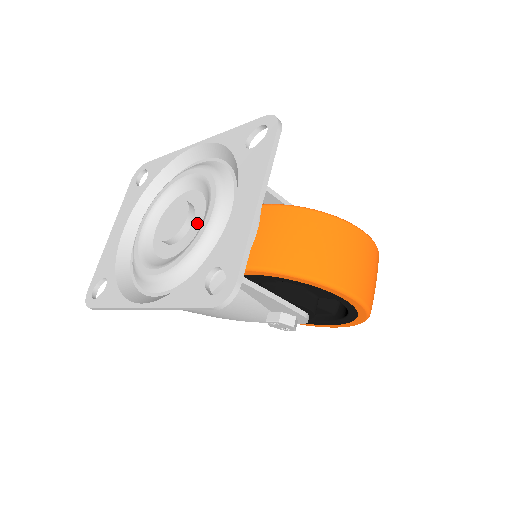
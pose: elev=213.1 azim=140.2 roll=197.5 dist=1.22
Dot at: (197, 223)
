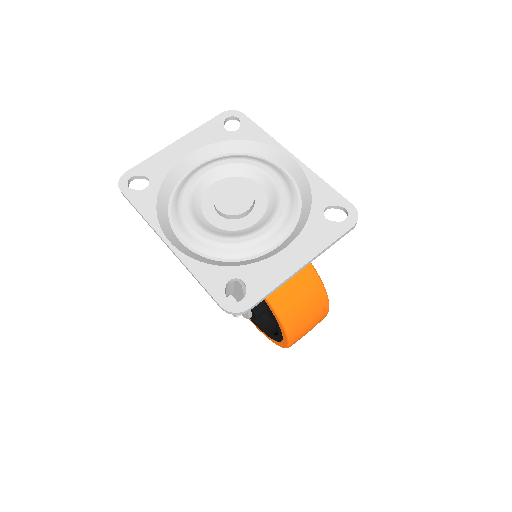
Dot at: (248, 221)
